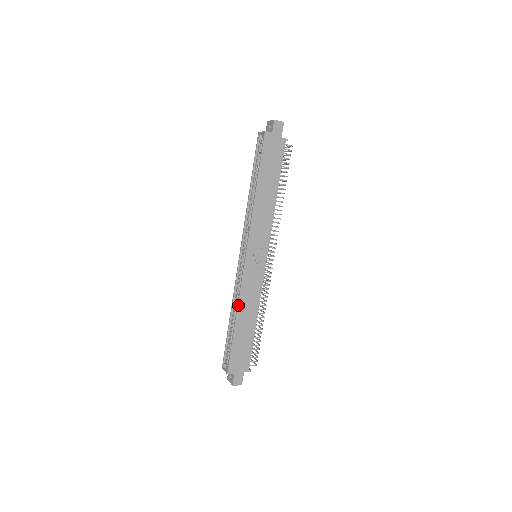
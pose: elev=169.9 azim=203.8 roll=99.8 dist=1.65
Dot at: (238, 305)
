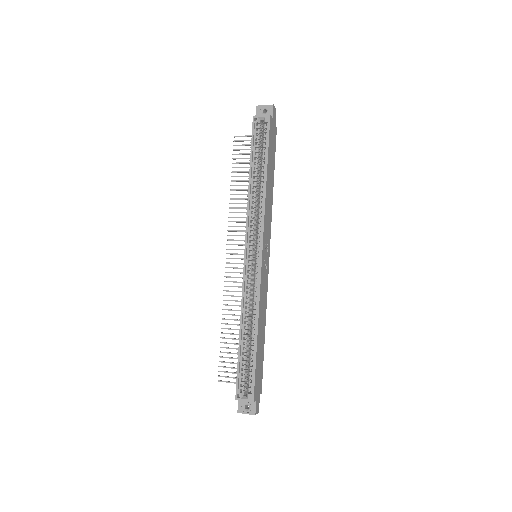
Dot at: (258, 314)
